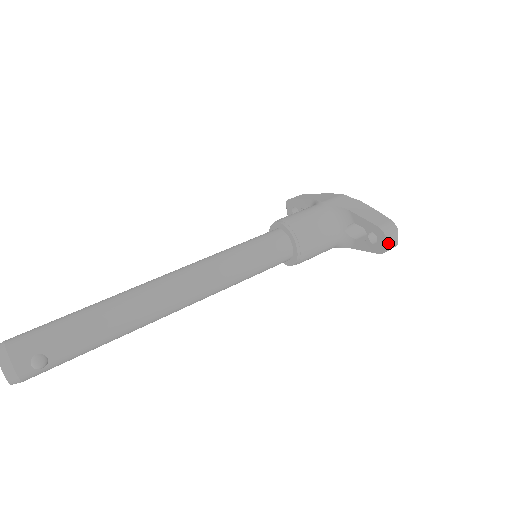
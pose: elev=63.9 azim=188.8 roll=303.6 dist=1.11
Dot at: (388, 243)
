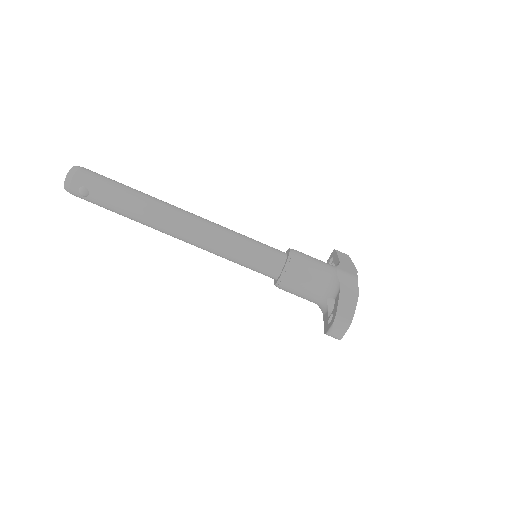
Dot at: (331, 330)
